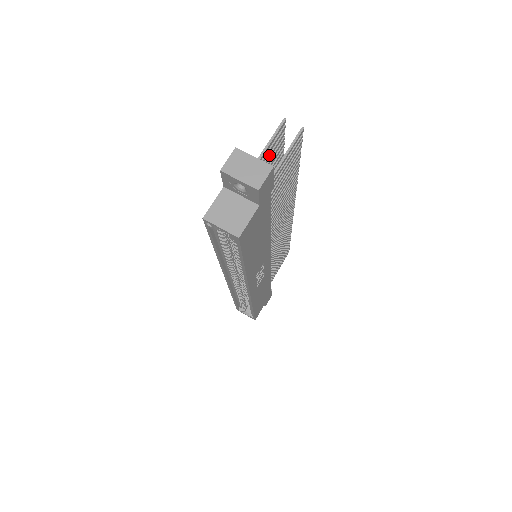
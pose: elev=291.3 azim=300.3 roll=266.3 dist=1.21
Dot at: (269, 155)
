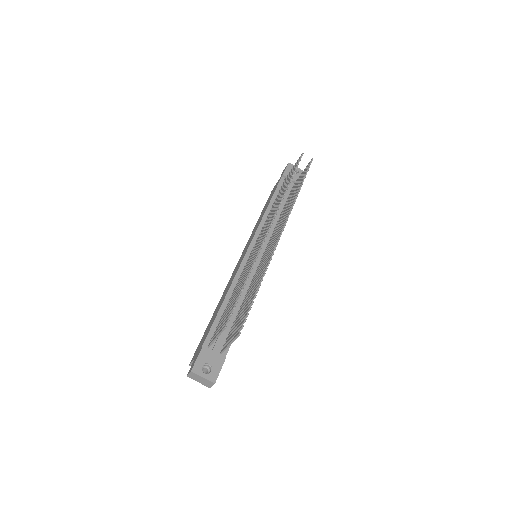
Dot at: occluded
